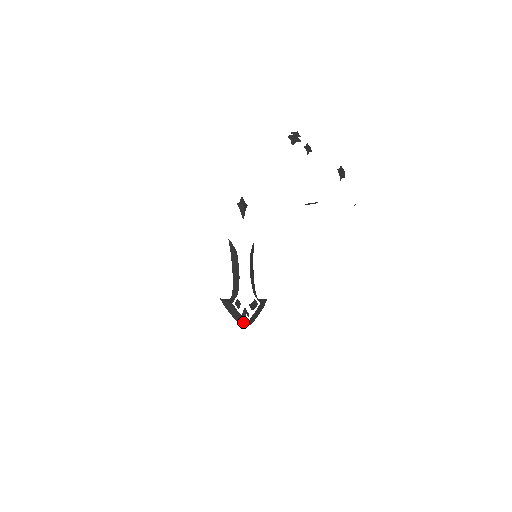
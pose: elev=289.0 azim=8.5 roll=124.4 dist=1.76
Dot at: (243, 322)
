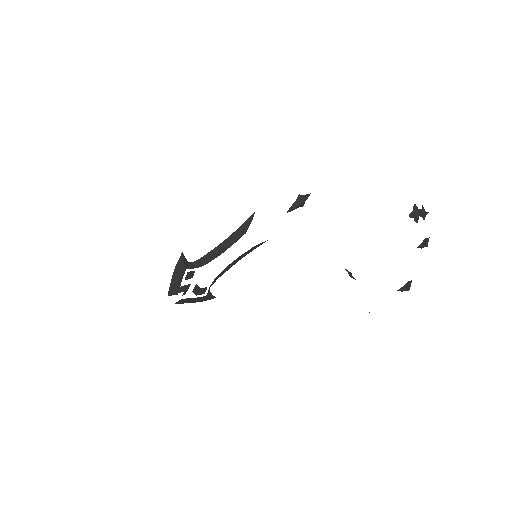
Dot at: (173, 294)
